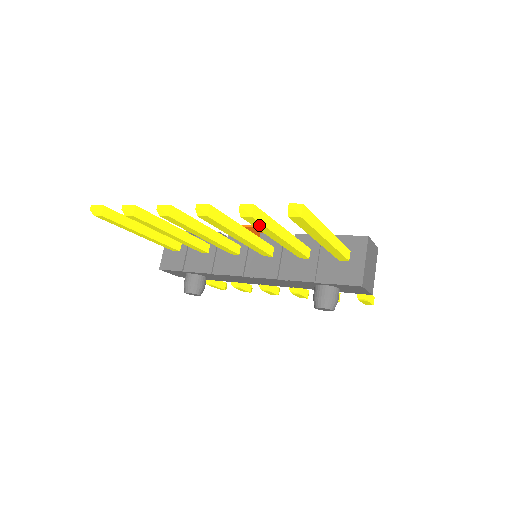
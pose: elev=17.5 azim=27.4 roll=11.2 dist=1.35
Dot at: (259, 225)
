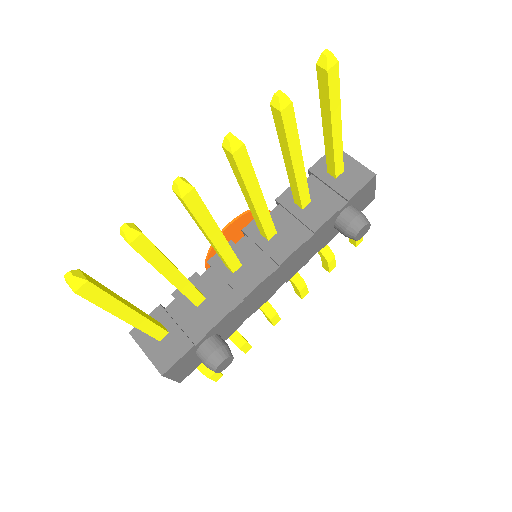
Dot at: (292, 127)
